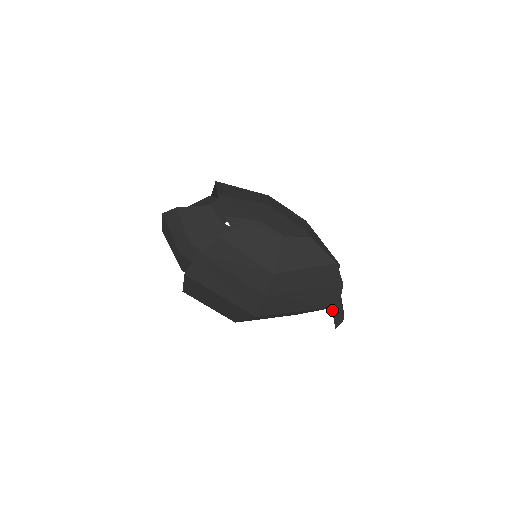
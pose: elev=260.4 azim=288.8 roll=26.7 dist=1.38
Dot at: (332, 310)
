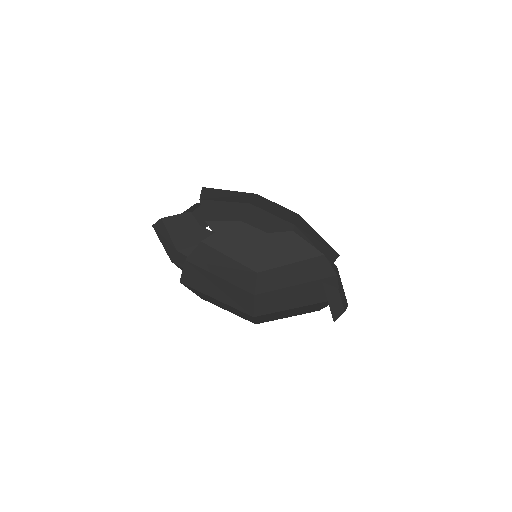
Dot at: (328, 303)
